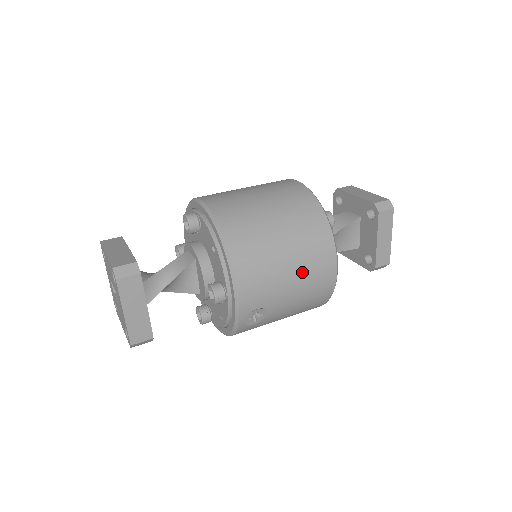
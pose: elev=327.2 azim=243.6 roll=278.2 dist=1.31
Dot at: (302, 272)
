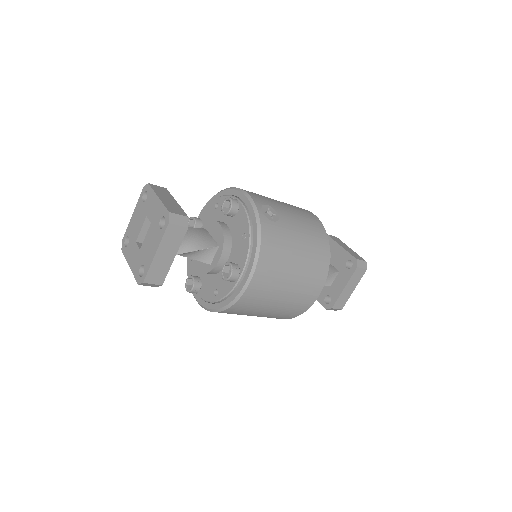
Dot at: (288, 205)
